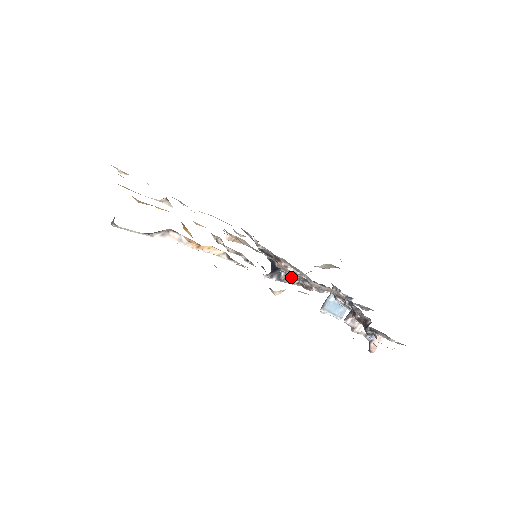
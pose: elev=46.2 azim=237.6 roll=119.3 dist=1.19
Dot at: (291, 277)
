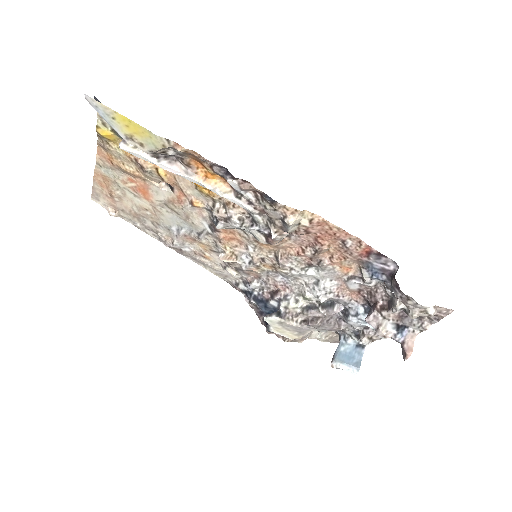
Dot at: (293, 311)
